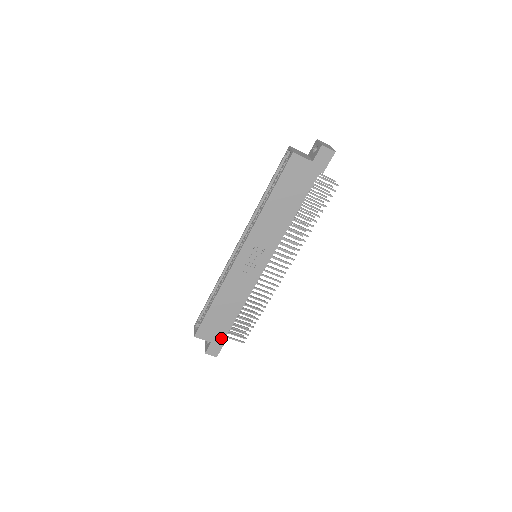
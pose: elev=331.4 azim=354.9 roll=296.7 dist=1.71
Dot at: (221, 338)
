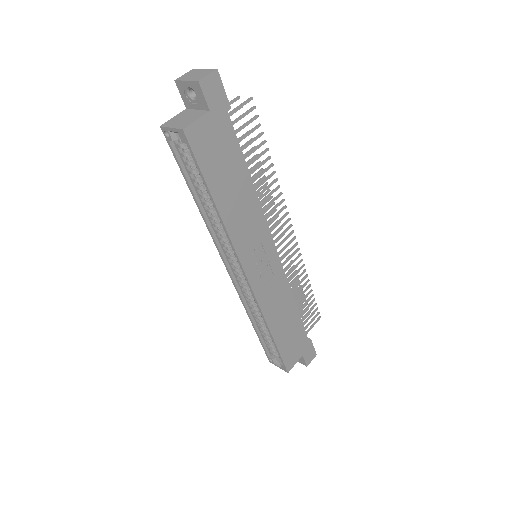
Dot at: (305, 342)
